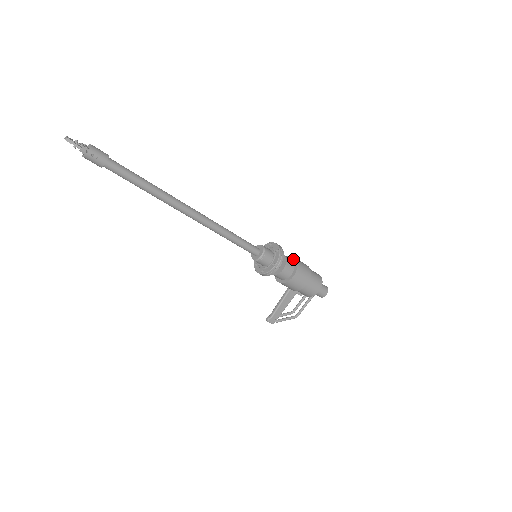
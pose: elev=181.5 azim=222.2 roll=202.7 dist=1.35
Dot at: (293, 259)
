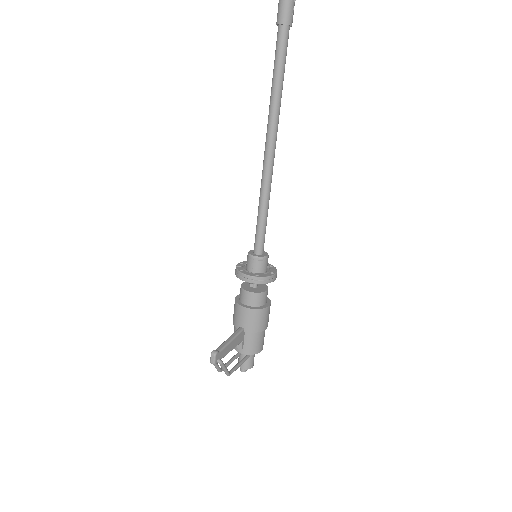
Dot at: occluded
